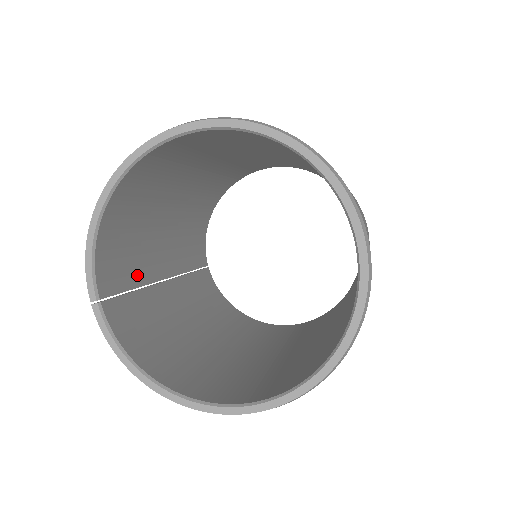
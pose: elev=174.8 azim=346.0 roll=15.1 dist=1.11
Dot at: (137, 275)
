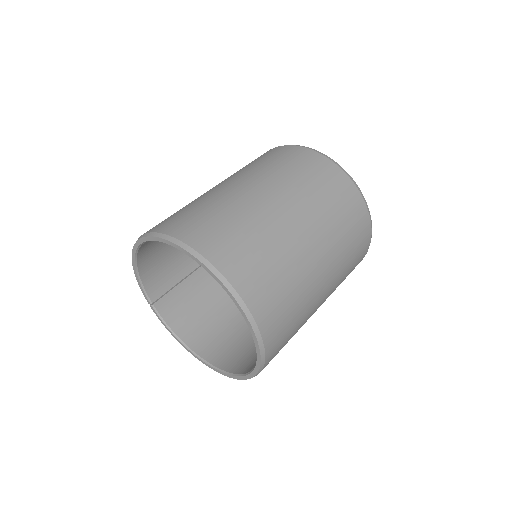
Dot at: (182, 271)
